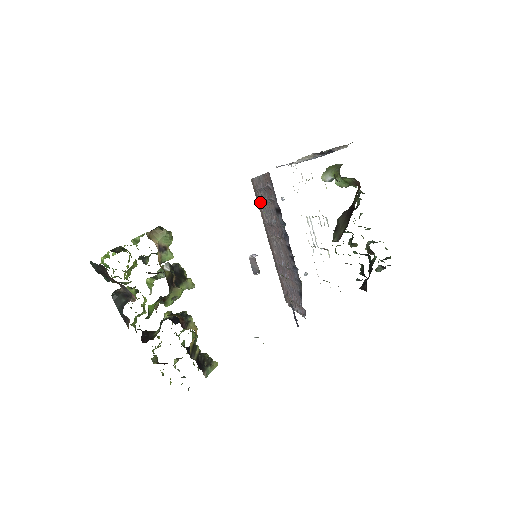
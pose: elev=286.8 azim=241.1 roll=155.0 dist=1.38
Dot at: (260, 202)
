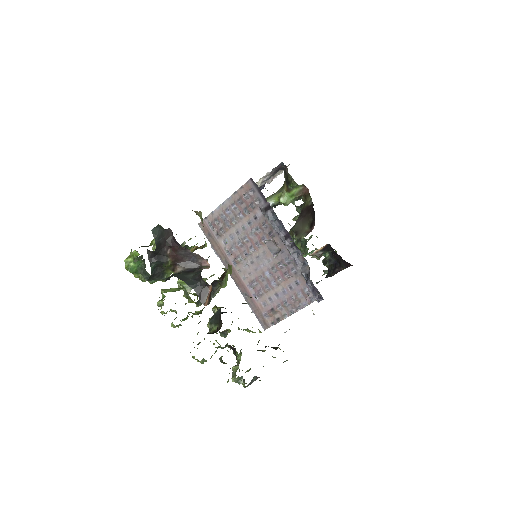
Dot at: (221, 233)
